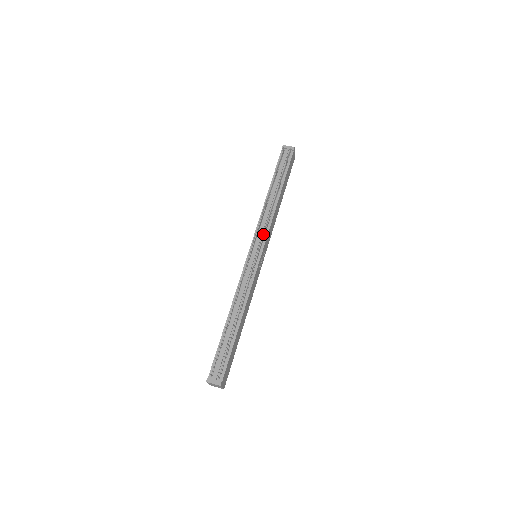
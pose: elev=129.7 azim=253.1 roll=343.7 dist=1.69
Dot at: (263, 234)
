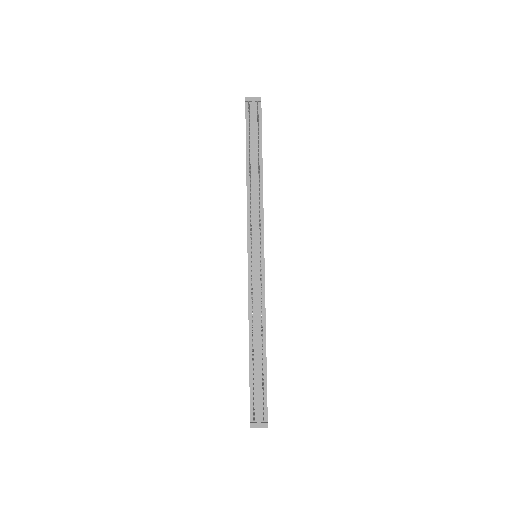
Dot at: (259, 229)
